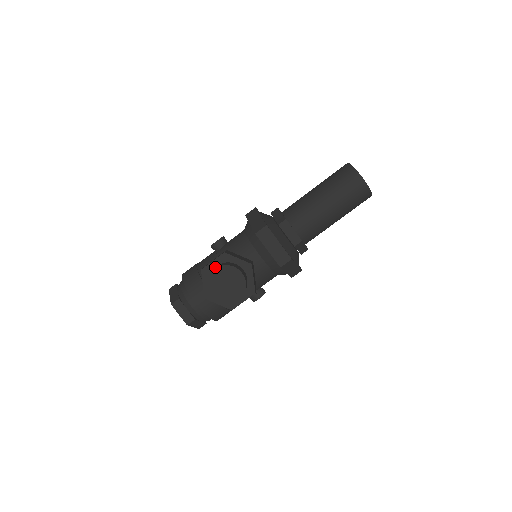
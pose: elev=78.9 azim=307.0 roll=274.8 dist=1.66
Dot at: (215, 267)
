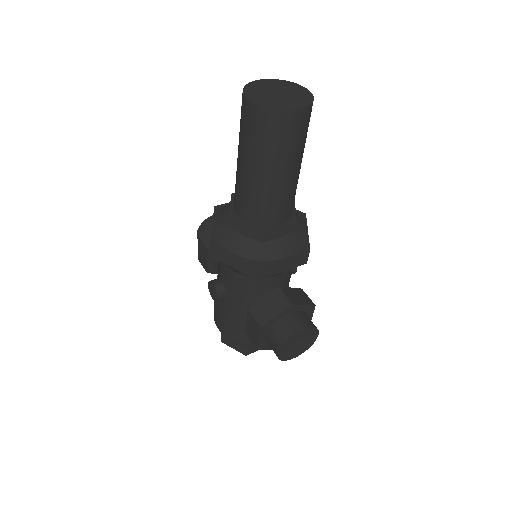
Dot at: (273, 347)
